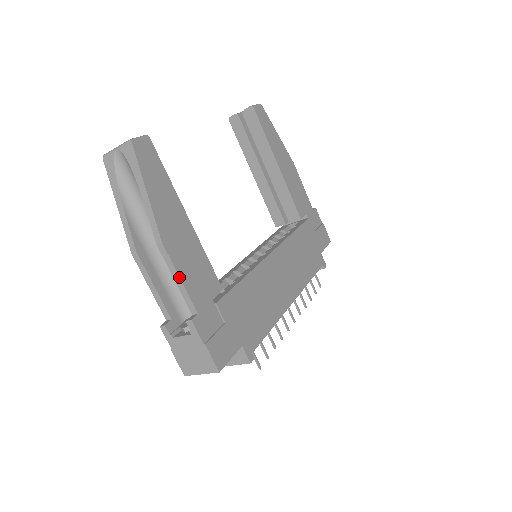
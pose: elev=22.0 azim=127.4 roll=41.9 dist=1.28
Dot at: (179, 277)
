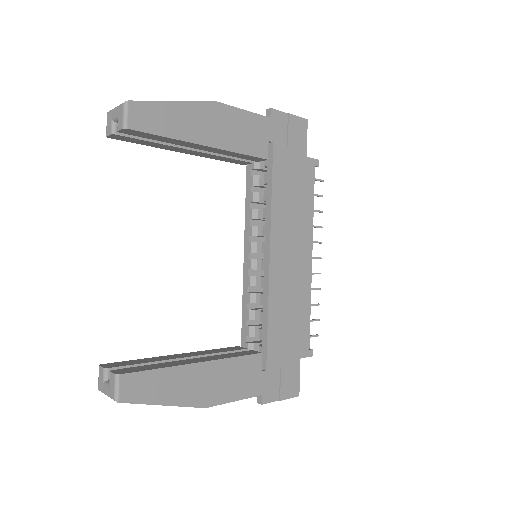
Dot at: occluded
